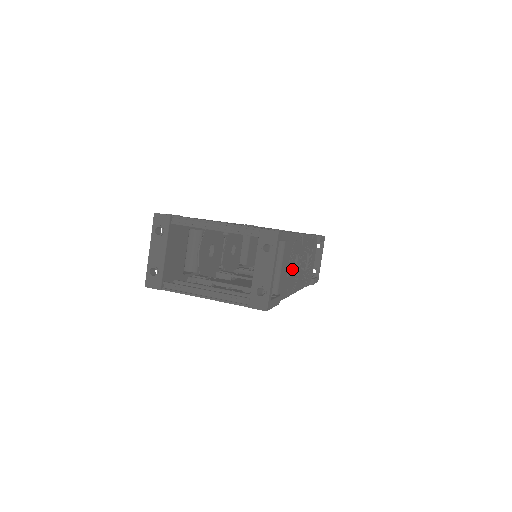
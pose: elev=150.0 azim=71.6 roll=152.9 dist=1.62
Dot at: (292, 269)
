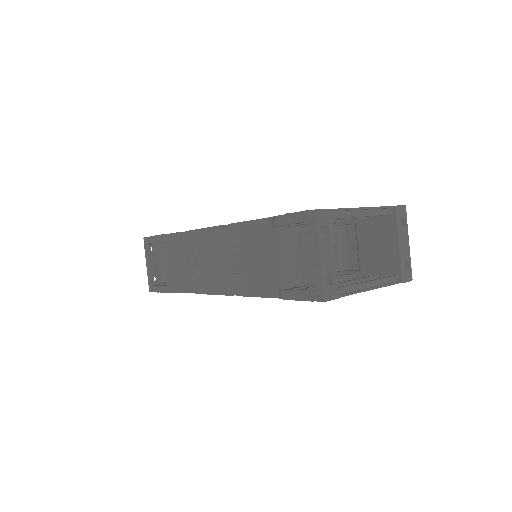
Dot at: occluded
